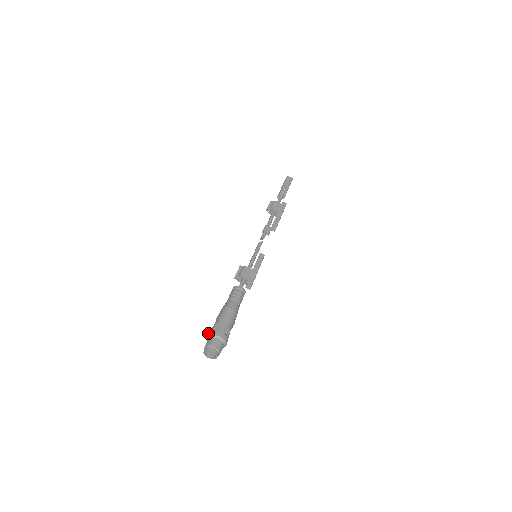
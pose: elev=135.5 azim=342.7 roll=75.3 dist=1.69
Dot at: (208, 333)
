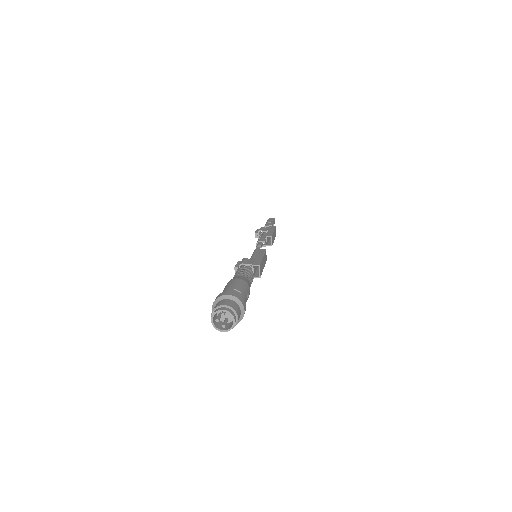
Dot at: (212, 305)
